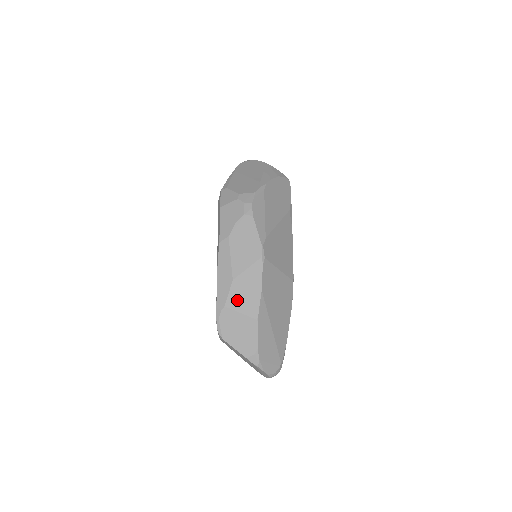
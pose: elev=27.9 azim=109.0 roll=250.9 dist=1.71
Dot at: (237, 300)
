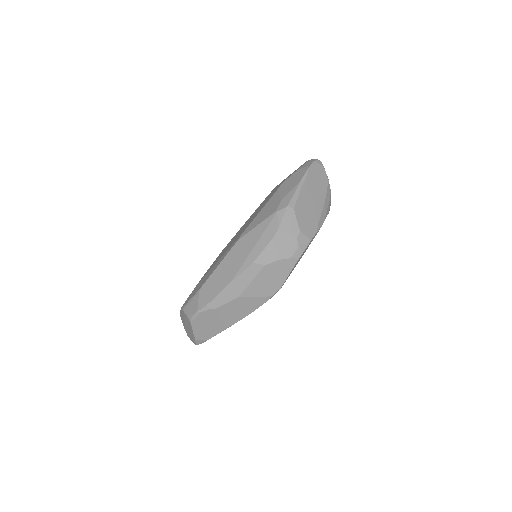
Dot at: (228, 310)
